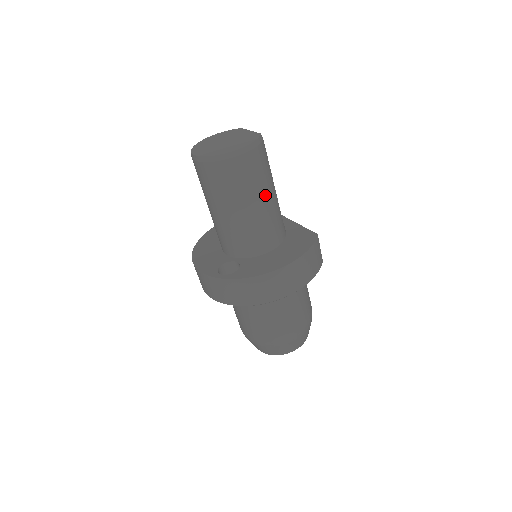
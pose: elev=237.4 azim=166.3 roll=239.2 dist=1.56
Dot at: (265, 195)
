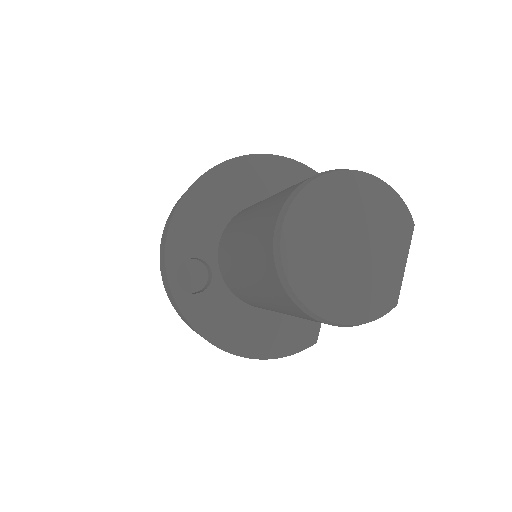
Dot at: occluded
